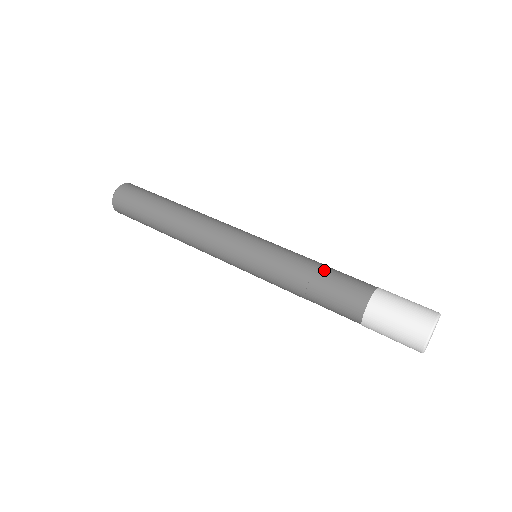
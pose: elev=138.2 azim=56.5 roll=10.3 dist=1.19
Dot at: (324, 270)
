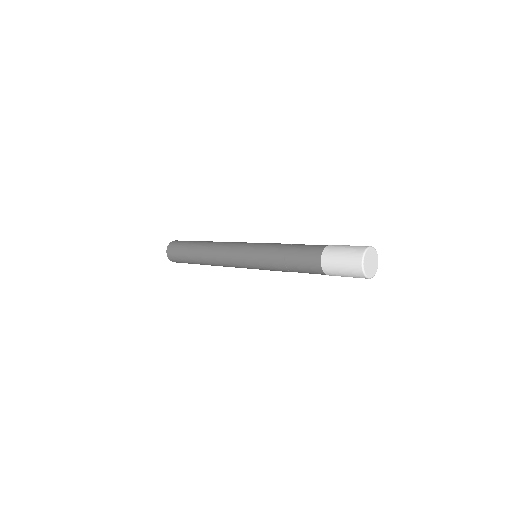
Dot at: (292, 248)
